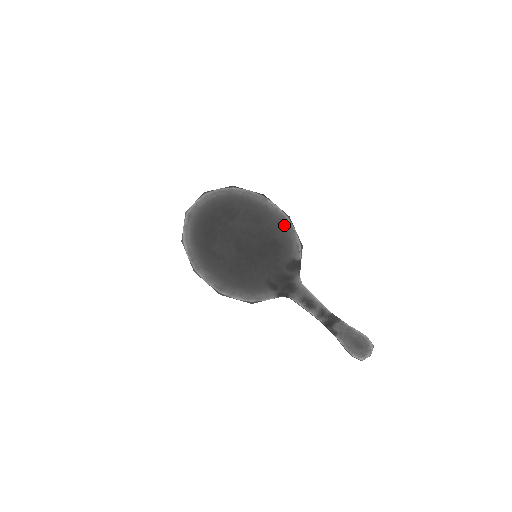
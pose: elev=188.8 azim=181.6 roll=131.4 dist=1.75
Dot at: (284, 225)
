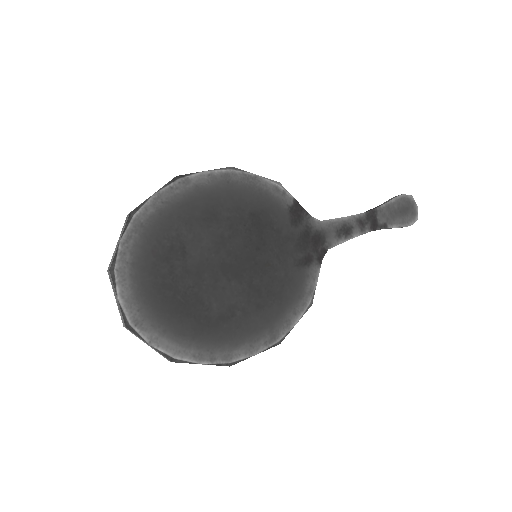
Dot at: (239, 184)
